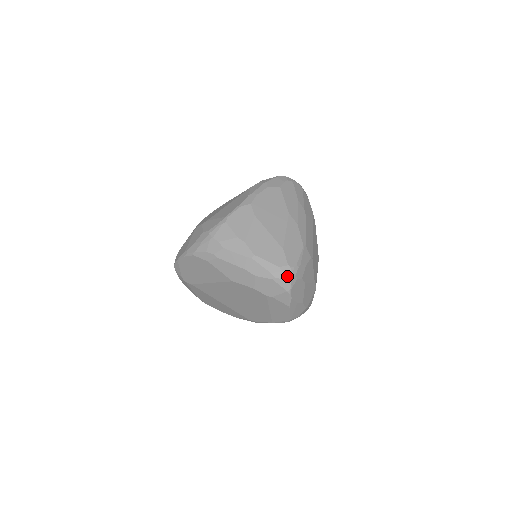
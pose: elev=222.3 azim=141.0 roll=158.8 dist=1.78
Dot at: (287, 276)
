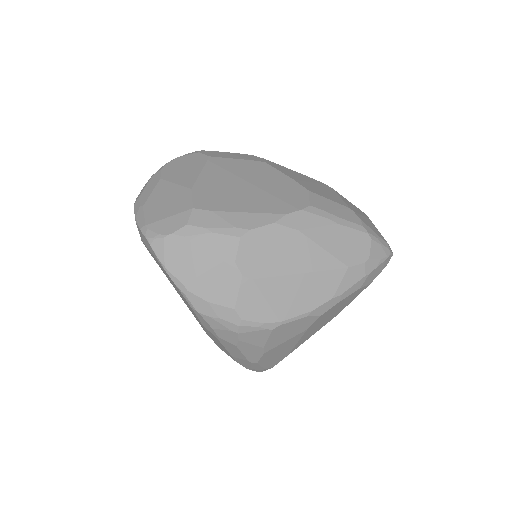
Dot at: (261, 371)
